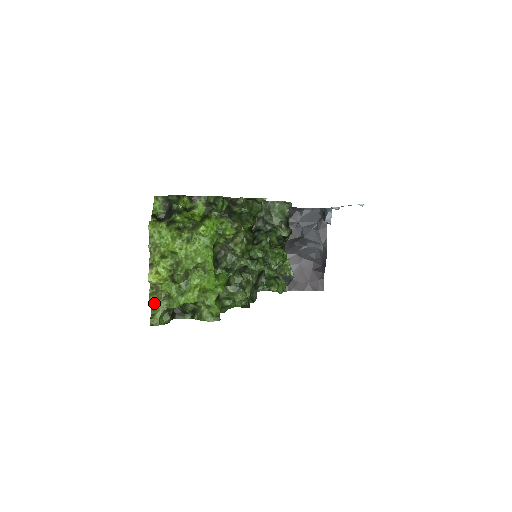
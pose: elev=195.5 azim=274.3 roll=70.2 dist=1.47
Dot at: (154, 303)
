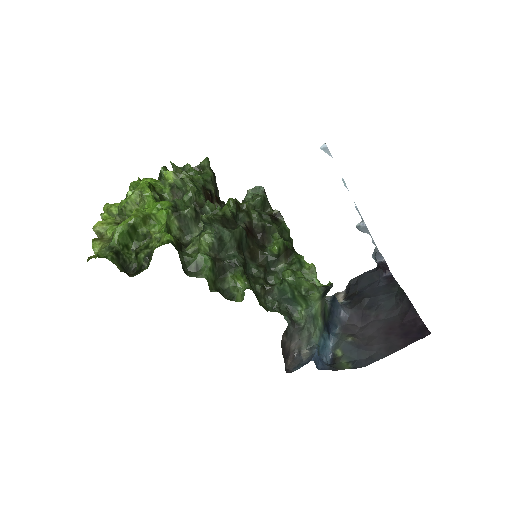
Dot at: (97, 247)
